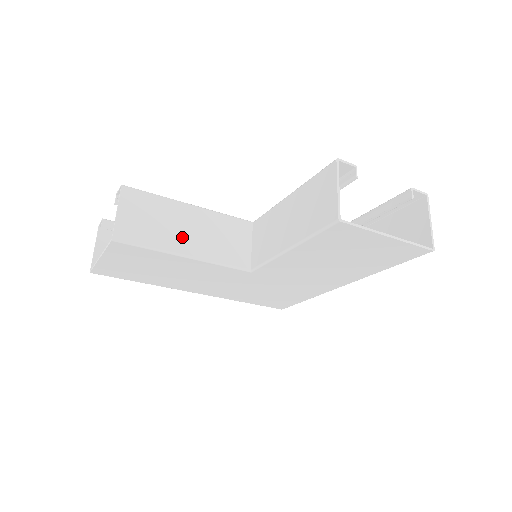
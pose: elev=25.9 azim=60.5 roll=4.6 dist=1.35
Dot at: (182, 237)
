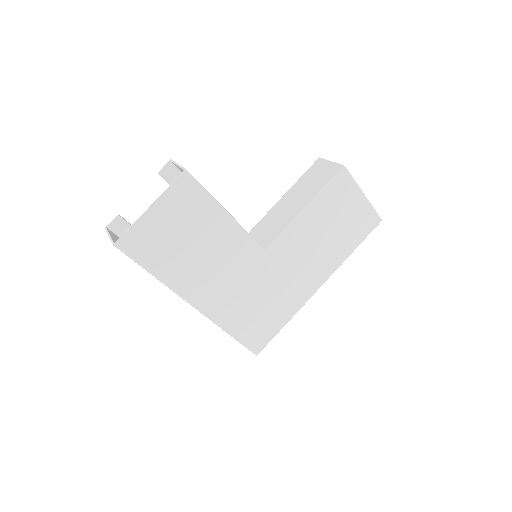
Dot at: occluded
